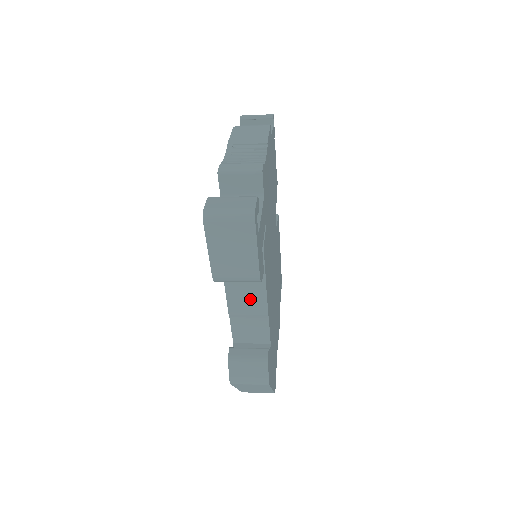
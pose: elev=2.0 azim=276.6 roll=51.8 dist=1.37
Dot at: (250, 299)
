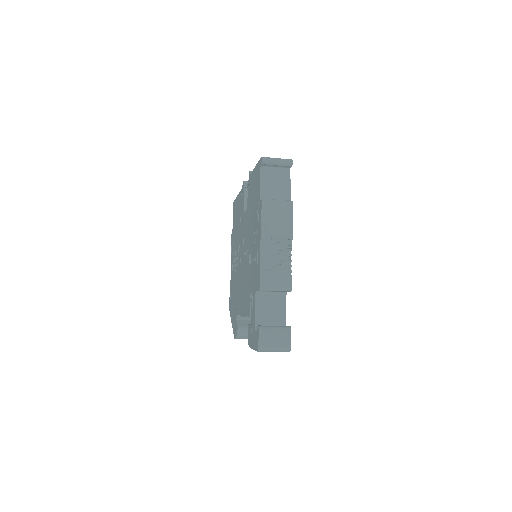
Dot at: occluded
